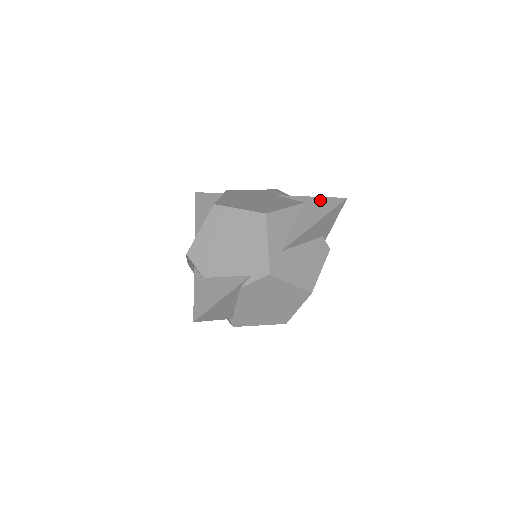
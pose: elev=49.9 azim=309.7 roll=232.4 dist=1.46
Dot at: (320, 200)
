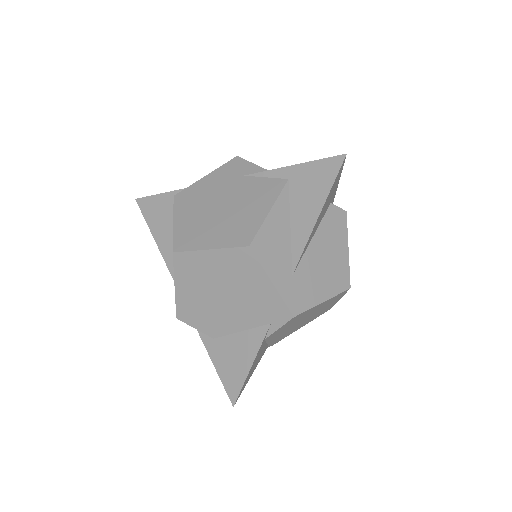
Dot at: (308, 169)
